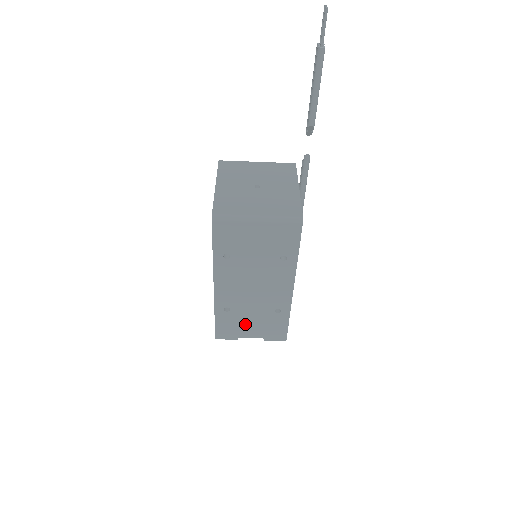
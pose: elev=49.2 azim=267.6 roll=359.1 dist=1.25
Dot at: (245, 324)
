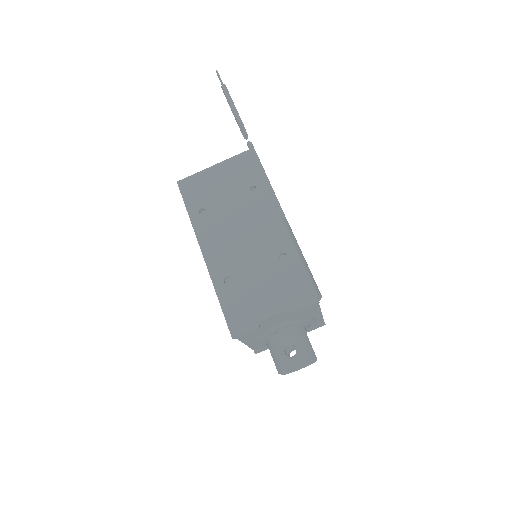
Dot at: (256, 295)
